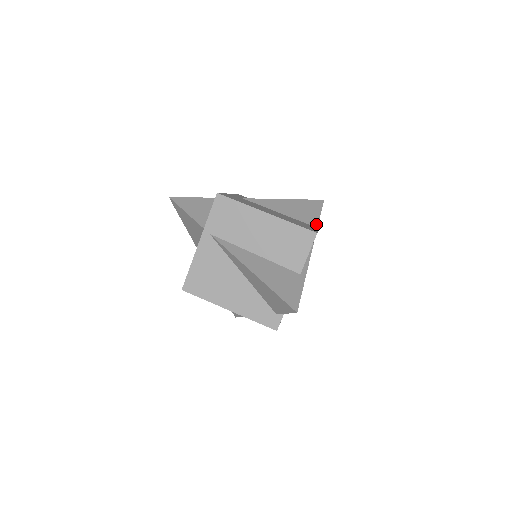
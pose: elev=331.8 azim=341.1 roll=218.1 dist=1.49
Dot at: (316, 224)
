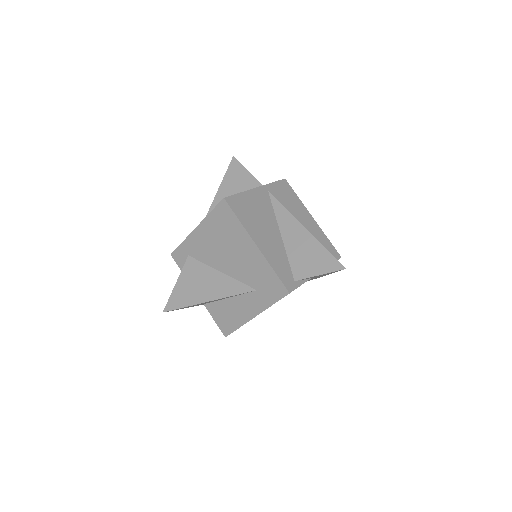
Dot at: occluded
